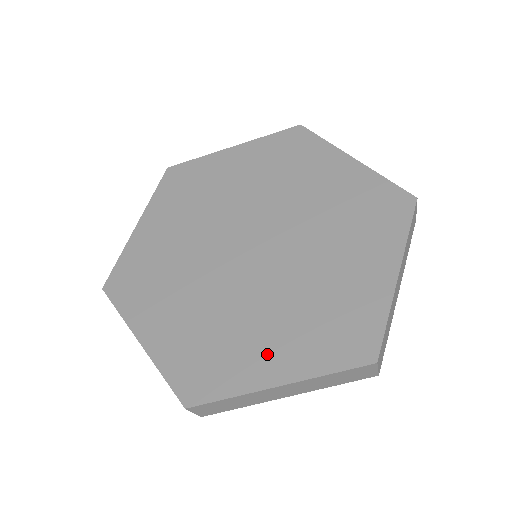
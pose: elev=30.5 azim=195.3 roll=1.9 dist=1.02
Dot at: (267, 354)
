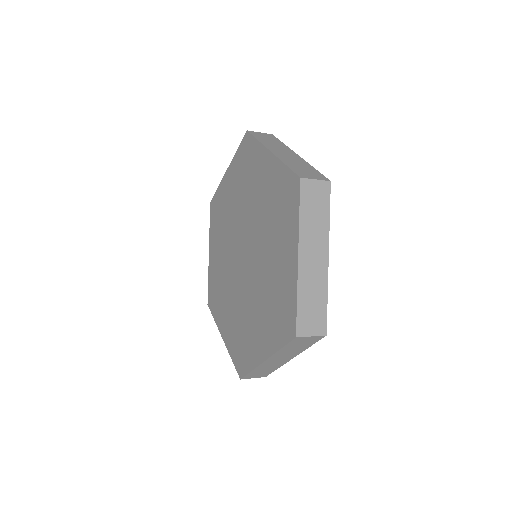
Dot at: (225, 321)
